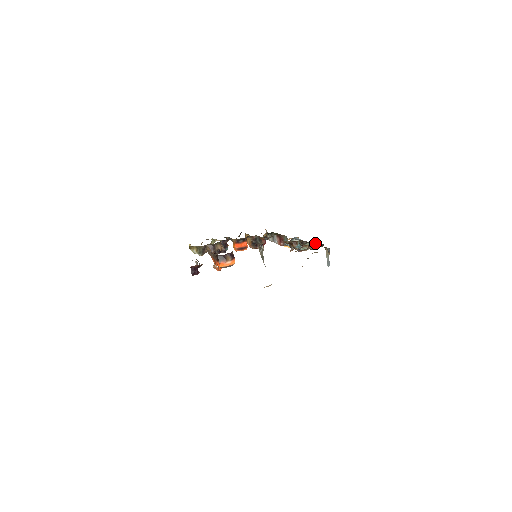
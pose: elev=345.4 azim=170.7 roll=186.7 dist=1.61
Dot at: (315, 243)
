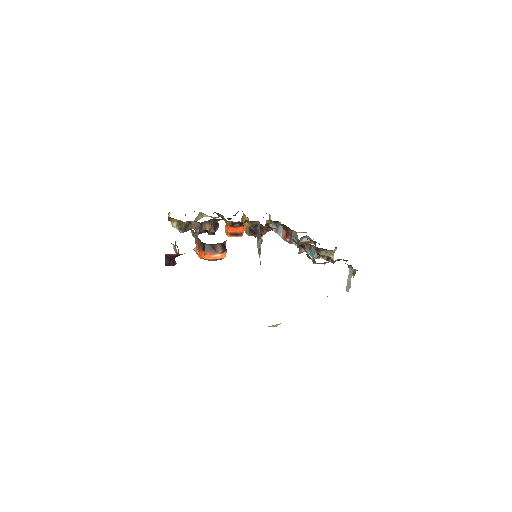
Dot at: (333, 252)
